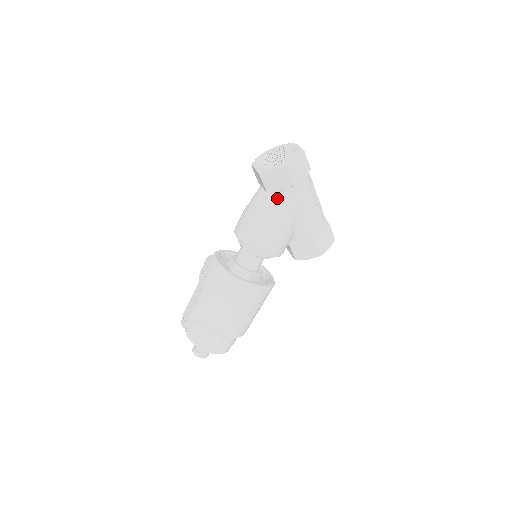
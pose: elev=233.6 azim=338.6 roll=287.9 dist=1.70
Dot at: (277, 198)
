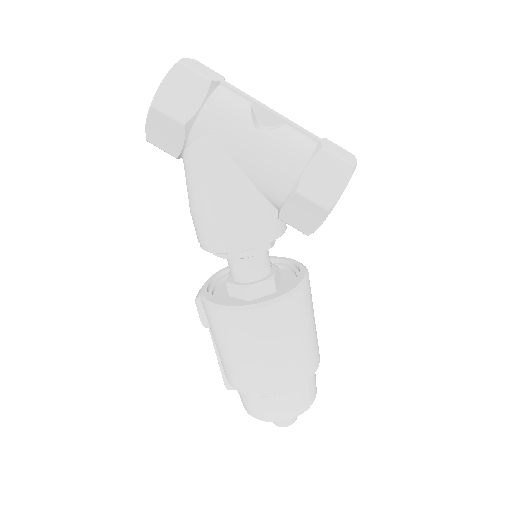
Dot at: (189, 159)
